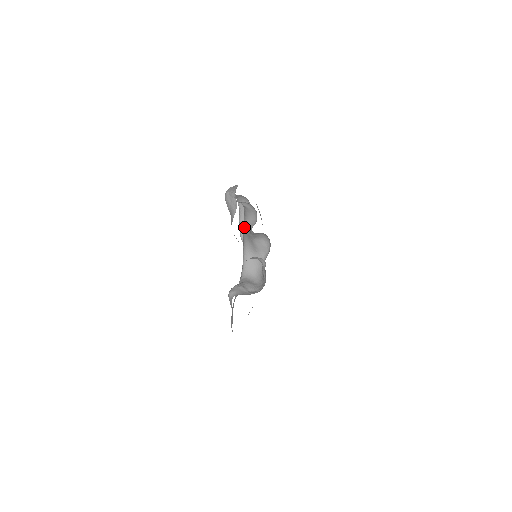
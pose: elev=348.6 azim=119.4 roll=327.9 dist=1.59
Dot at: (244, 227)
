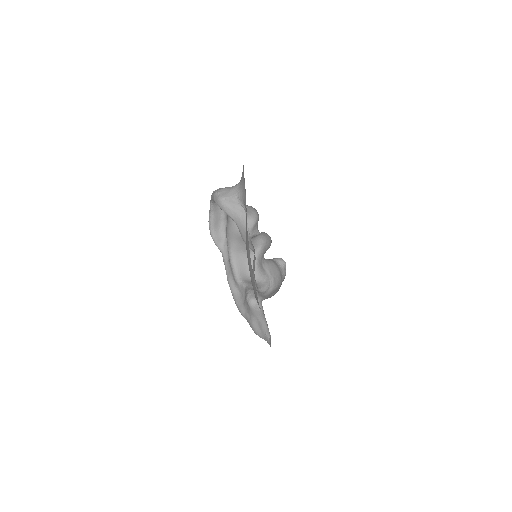
Dot at: (235, 230)
